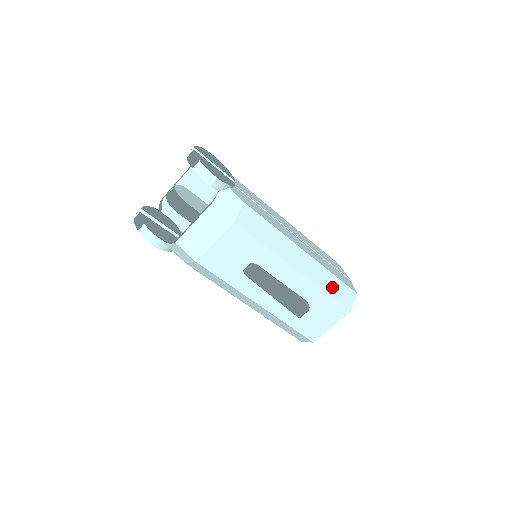
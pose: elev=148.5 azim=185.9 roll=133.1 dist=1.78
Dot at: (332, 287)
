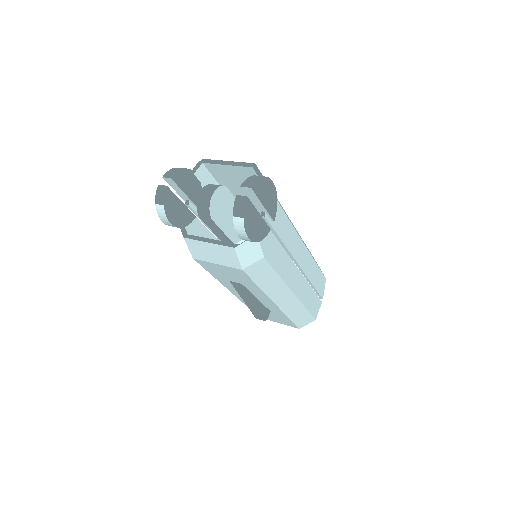
Dot at: (297, 315)
